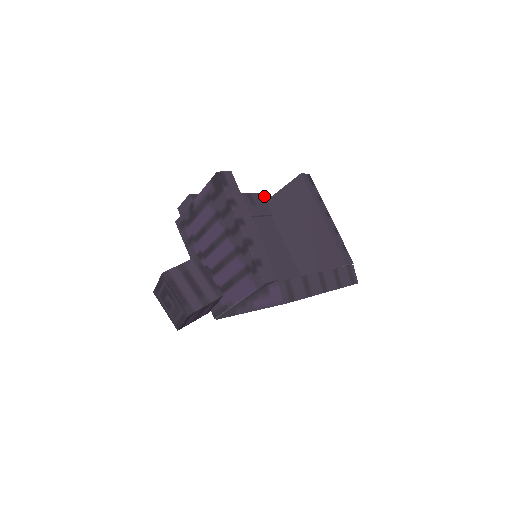
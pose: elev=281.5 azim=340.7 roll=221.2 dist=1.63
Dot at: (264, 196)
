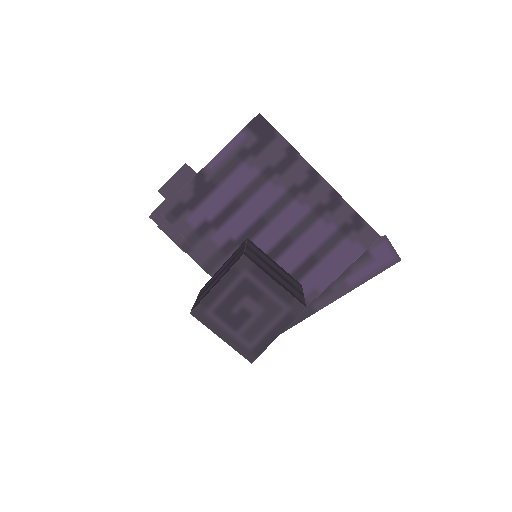
Dot at: occluded
